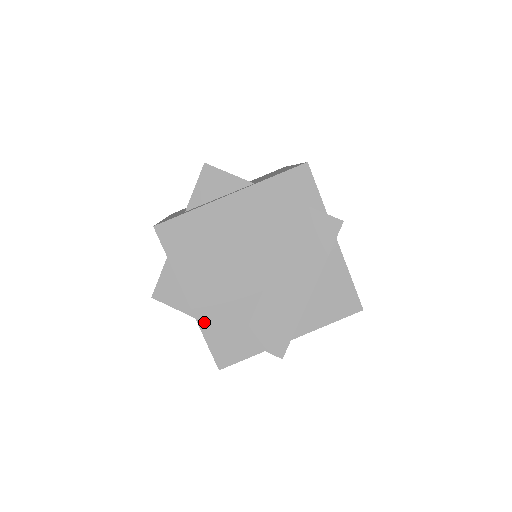
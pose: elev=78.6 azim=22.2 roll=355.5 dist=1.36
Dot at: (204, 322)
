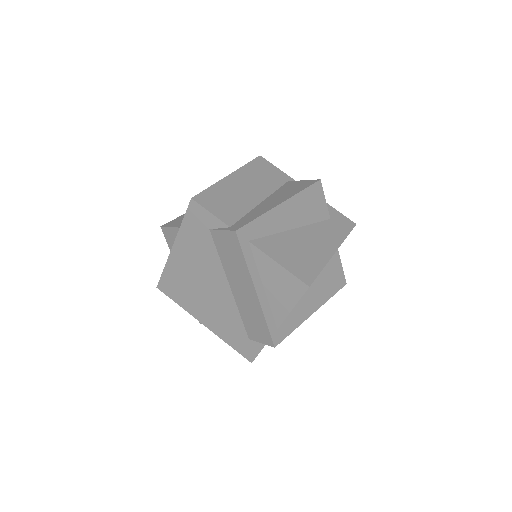
Dot at: (221, 335)
